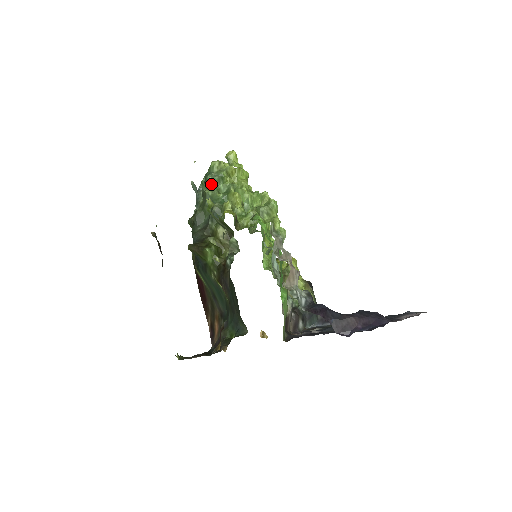
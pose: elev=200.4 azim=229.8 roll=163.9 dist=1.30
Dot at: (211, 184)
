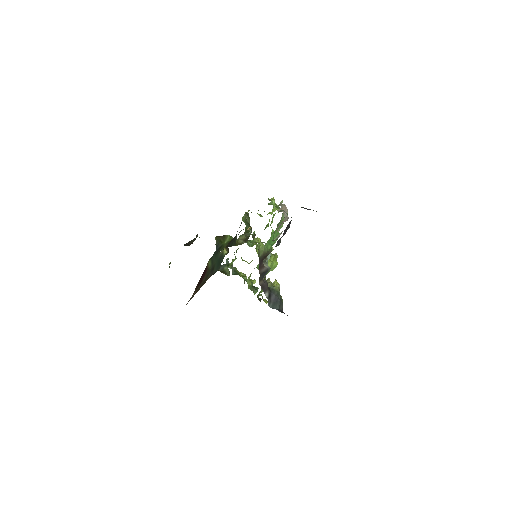
Dot at: occluded
